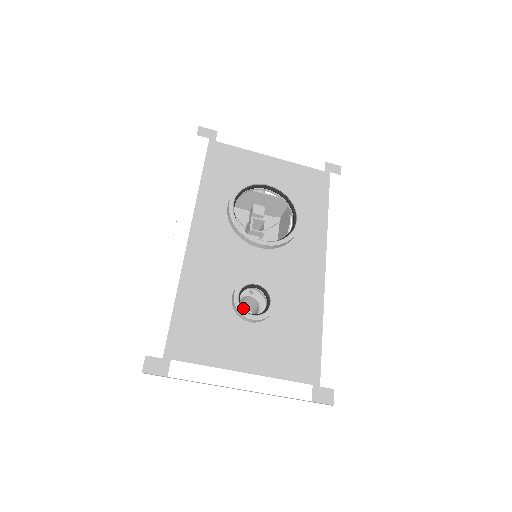
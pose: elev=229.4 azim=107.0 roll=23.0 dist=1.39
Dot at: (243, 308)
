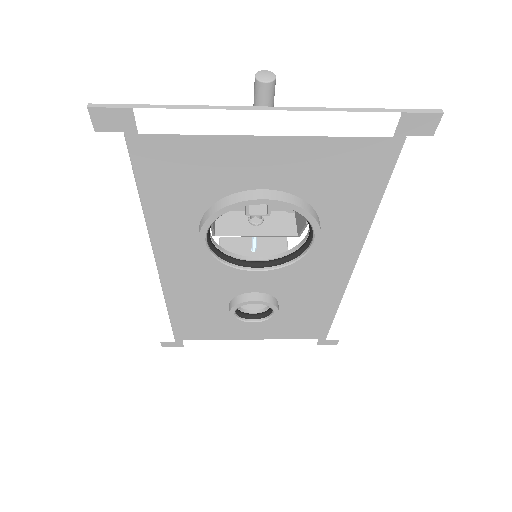
Dot at: occluded
